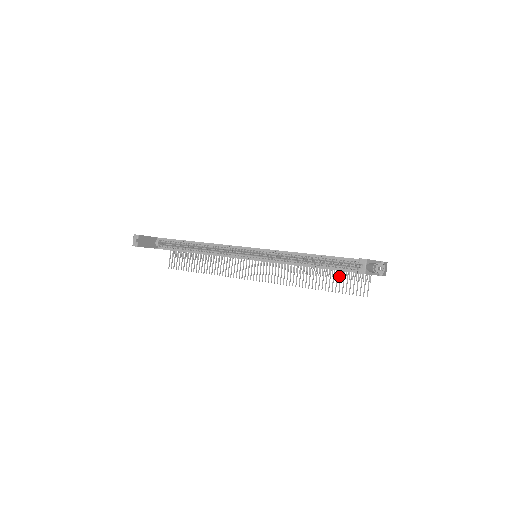
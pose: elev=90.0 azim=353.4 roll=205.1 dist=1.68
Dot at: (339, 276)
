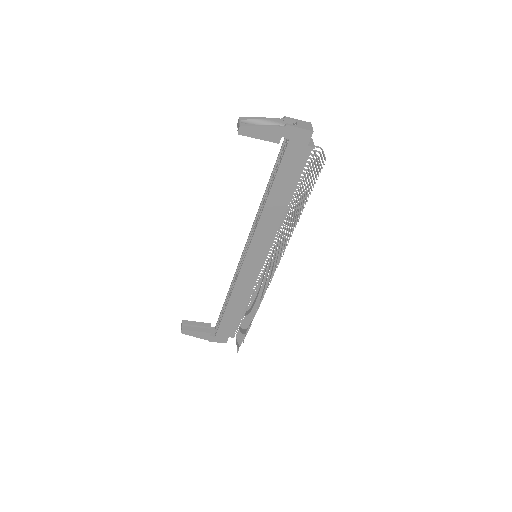
Dot at: (310, 193)
